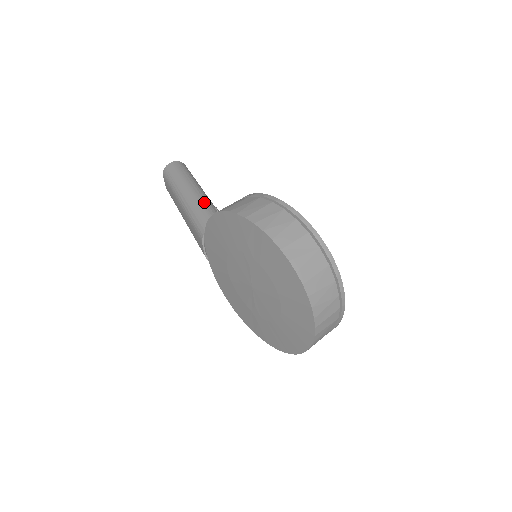
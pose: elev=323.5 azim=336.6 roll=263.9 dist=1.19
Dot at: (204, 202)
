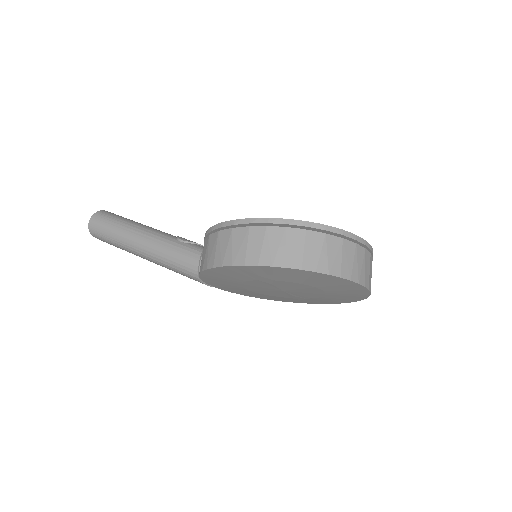
Dot at: (165, 244)
